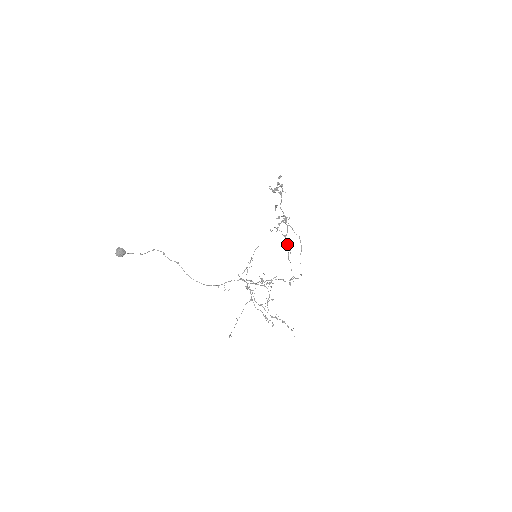
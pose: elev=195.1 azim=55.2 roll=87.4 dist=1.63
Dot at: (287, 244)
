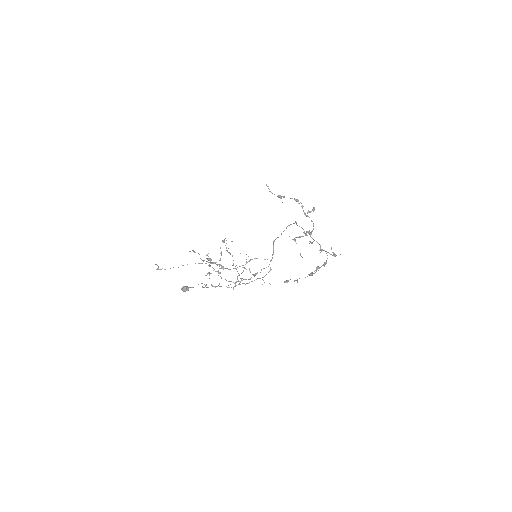
Dot at: (320, 267)
